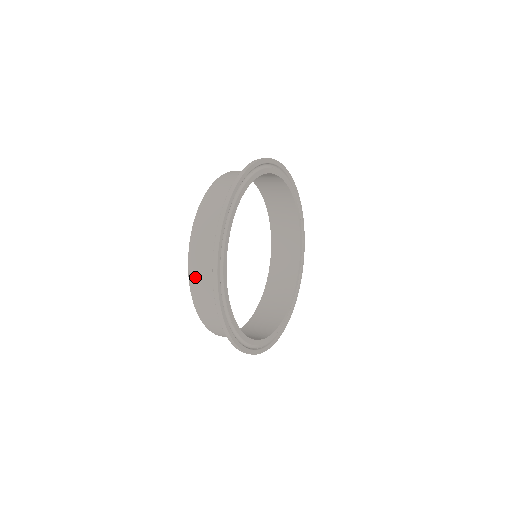
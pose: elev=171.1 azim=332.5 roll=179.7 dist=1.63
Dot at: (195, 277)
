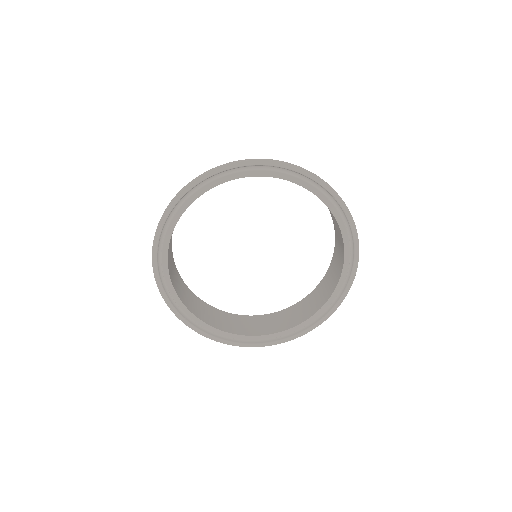
Dot at: occluded
